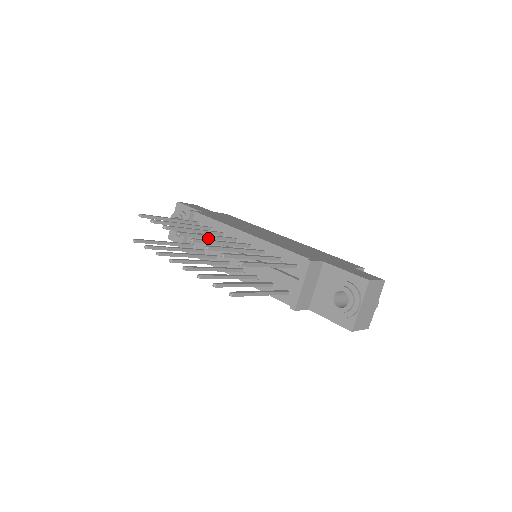
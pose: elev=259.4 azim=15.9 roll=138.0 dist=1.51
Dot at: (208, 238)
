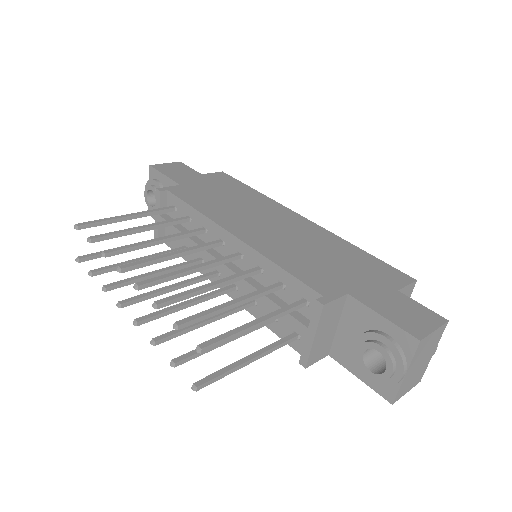
Dot at: (174, 257)
